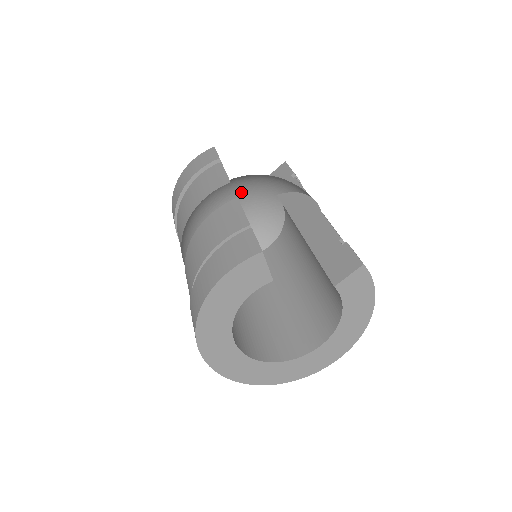
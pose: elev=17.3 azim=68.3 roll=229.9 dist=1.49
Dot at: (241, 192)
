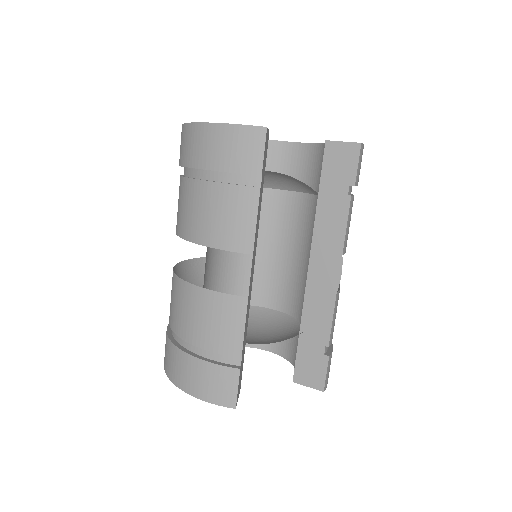
Dot at: occluded
